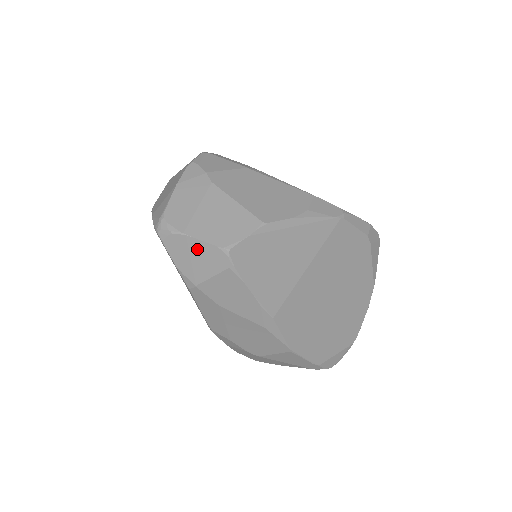
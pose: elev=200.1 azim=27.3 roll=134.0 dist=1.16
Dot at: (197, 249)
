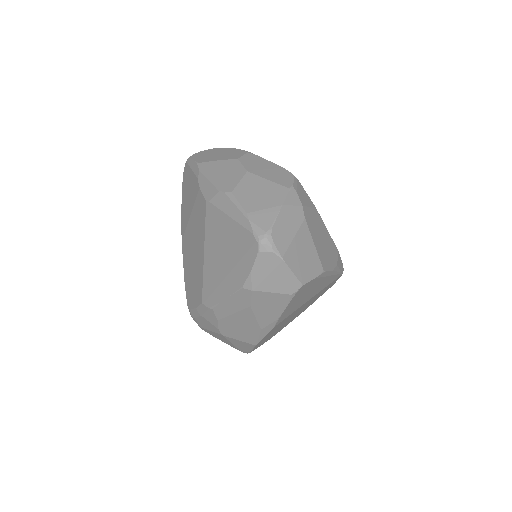
Dot at: (281, 272)
